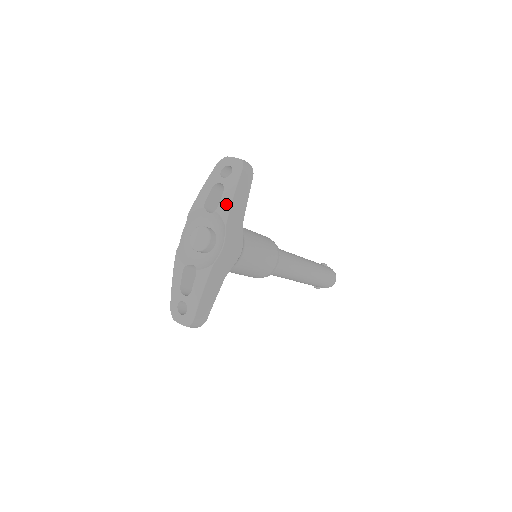
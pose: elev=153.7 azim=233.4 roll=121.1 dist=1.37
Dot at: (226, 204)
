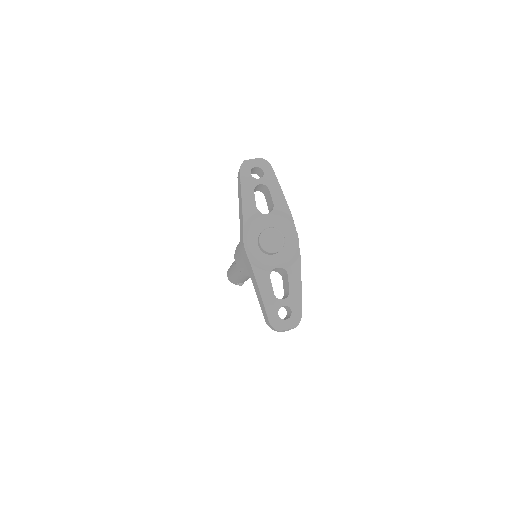
Dot at: (280, 199)
